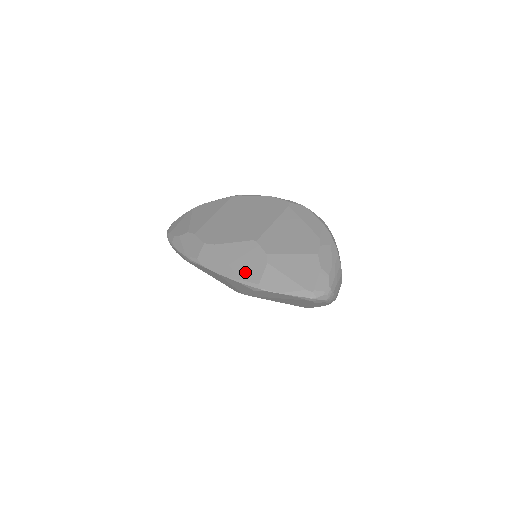
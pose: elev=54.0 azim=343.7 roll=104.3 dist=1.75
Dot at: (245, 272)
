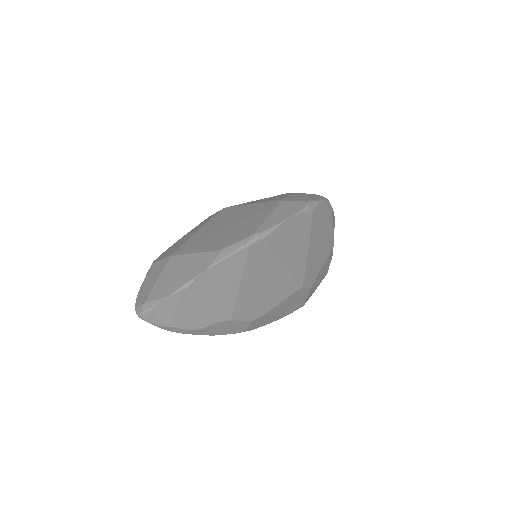
Dot at: (293, 309)
